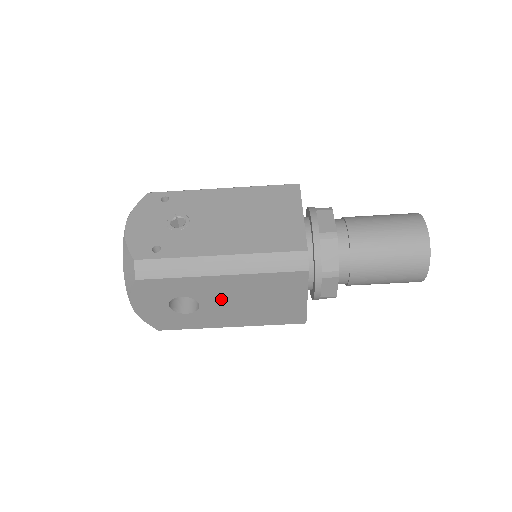
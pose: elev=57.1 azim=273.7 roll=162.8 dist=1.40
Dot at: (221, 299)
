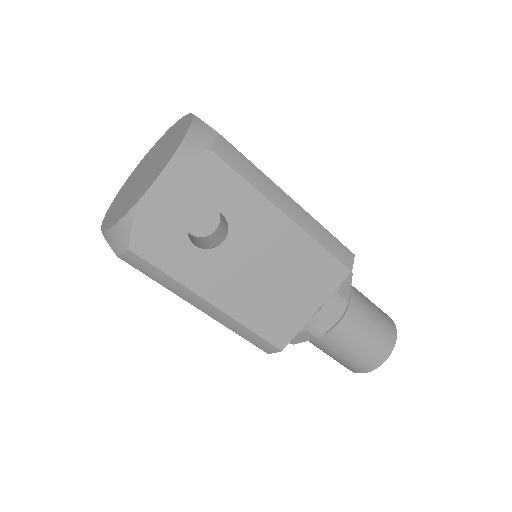
Dot at: (251, 250)
